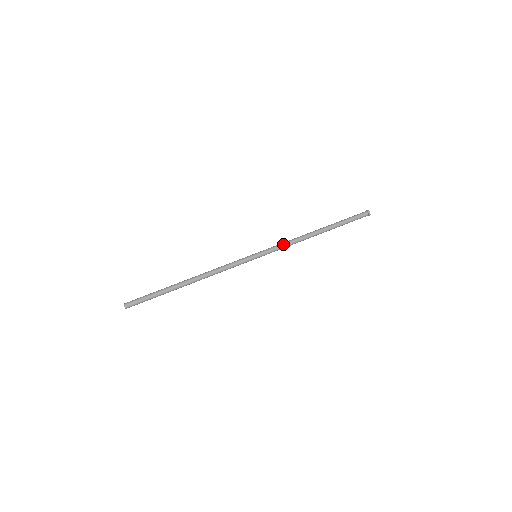
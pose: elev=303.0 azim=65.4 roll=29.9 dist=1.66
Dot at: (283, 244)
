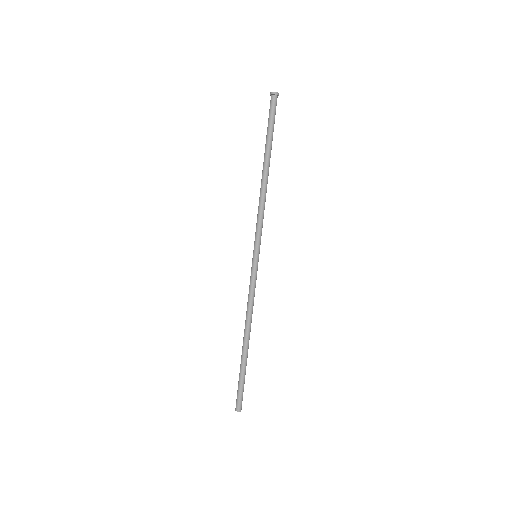
Dot at: (257, 220)
